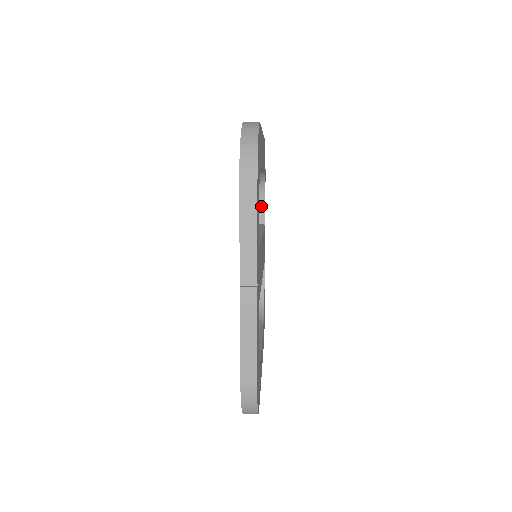
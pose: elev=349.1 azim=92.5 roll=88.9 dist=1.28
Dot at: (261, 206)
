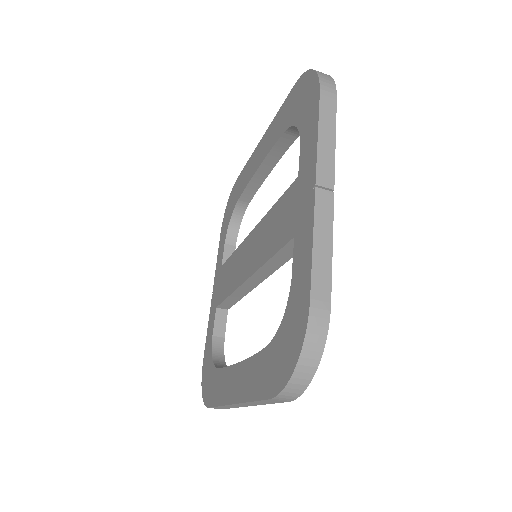
Dot at: (231, 249)
